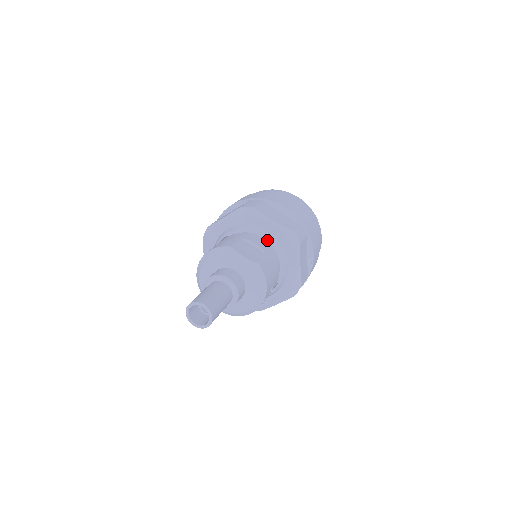
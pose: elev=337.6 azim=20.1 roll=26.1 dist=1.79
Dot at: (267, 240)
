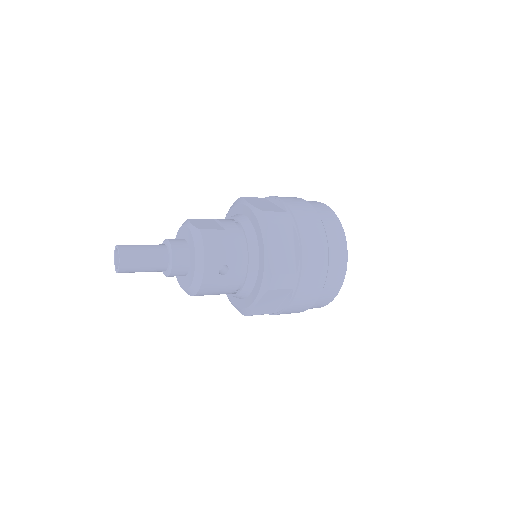
Dot at: (239, 222)
